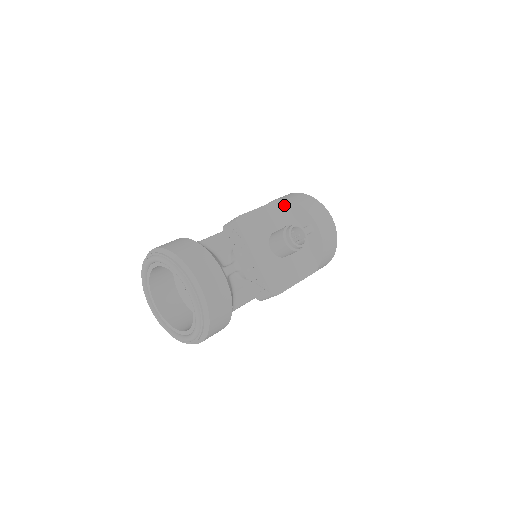
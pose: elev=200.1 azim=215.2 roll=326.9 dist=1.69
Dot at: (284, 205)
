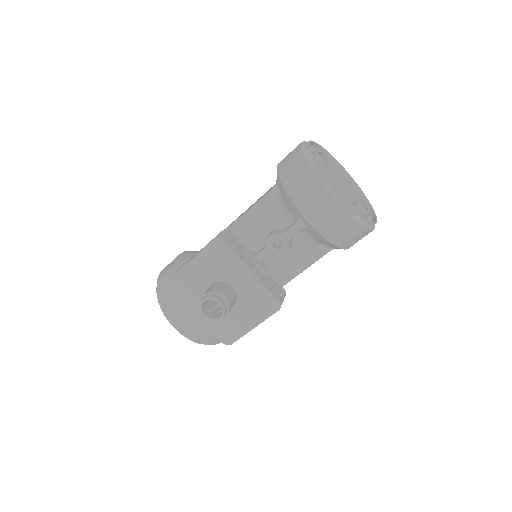
Dot at: (220, 246)
